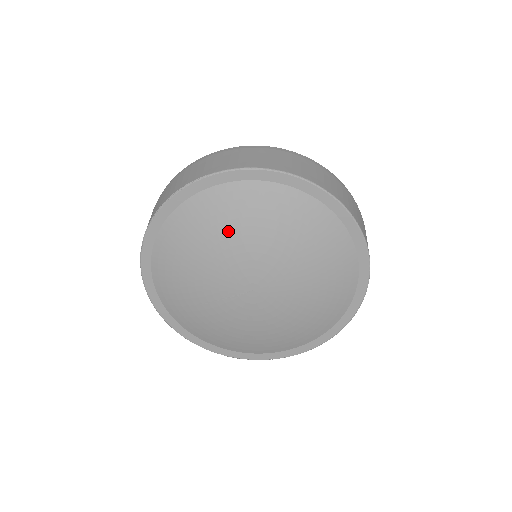
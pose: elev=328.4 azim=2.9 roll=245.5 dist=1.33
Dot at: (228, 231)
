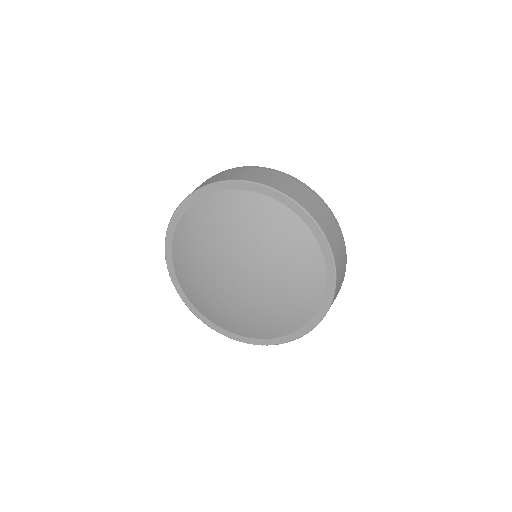
Dot at: (199, 245)
